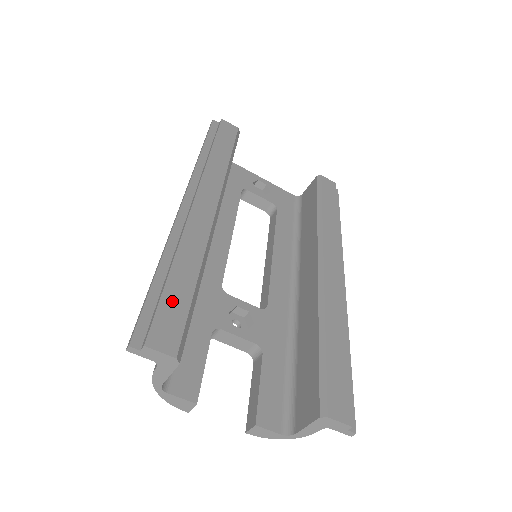
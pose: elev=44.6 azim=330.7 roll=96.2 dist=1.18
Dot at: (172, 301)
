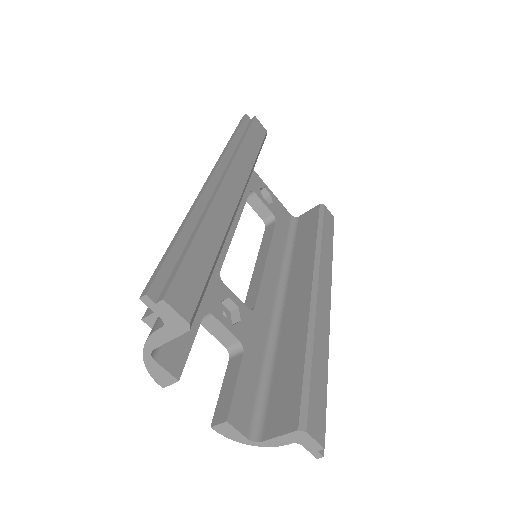
Dot at: (193, 266)
